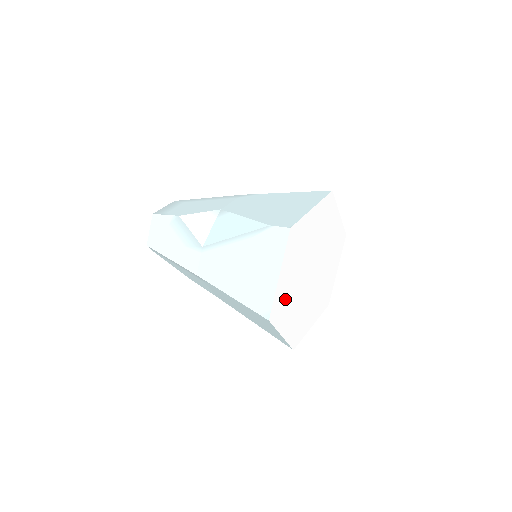
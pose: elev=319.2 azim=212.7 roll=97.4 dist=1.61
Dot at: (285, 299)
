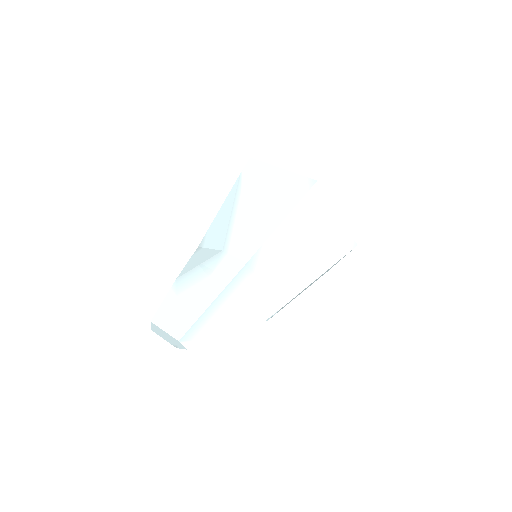
Dot at: occluded
